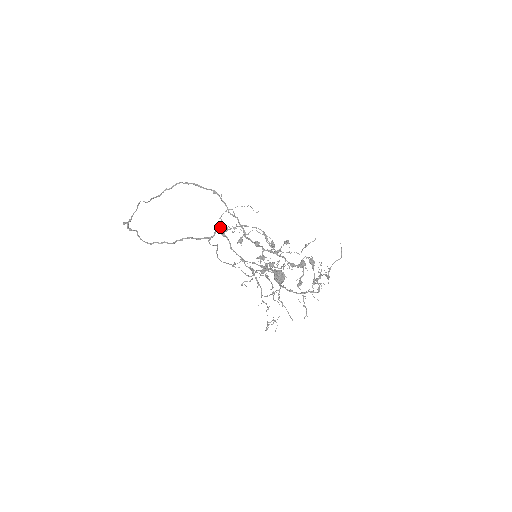
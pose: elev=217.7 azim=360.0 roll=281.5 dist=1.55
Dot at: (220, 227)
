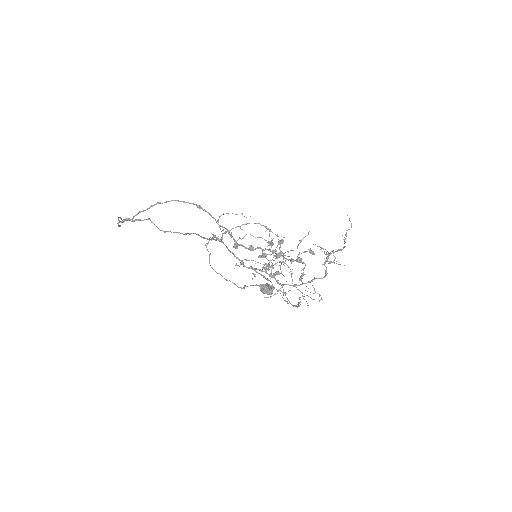
Dot at: (210, 237)
